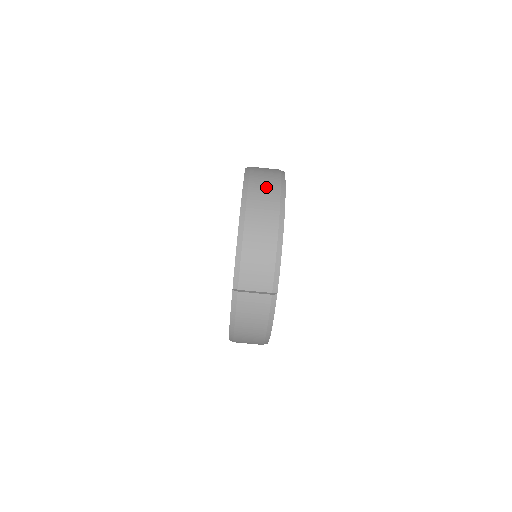
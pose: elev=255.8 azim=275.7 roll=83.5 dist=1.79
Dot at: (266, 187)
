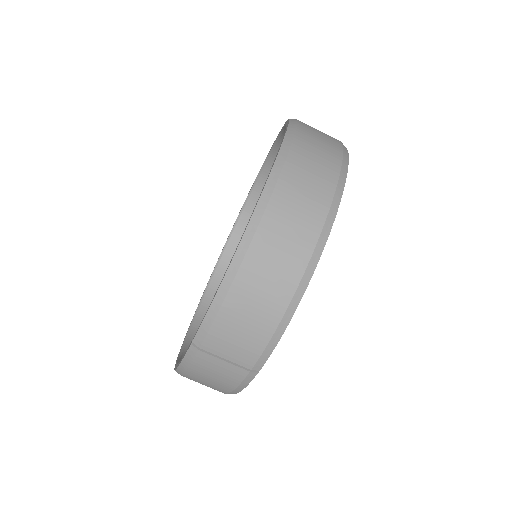
Dot at: (307, 193)
